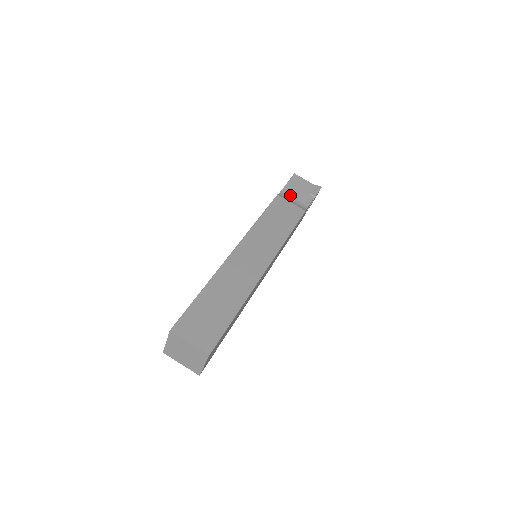
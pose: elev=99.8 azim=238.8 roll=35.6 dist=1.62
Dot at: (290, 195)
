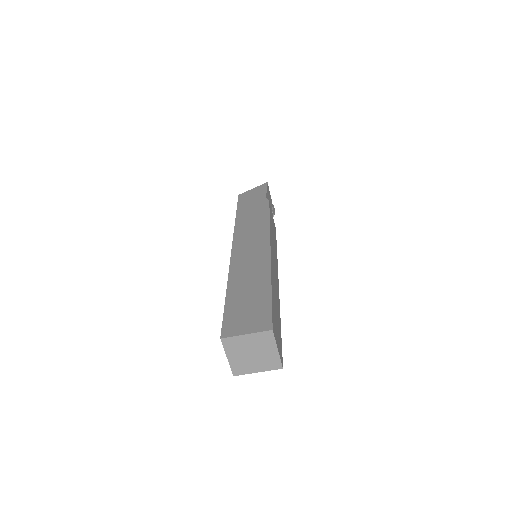
Dot at: occluded
